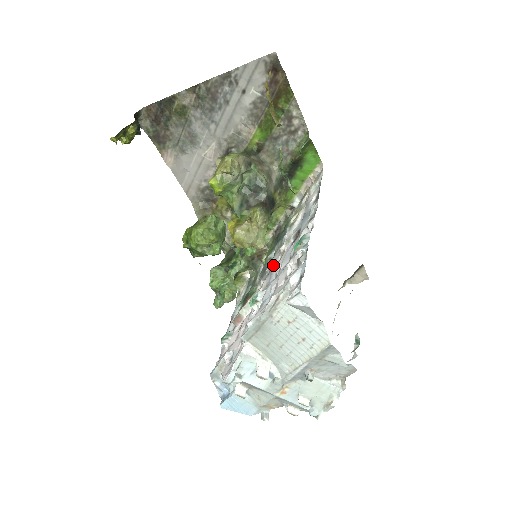
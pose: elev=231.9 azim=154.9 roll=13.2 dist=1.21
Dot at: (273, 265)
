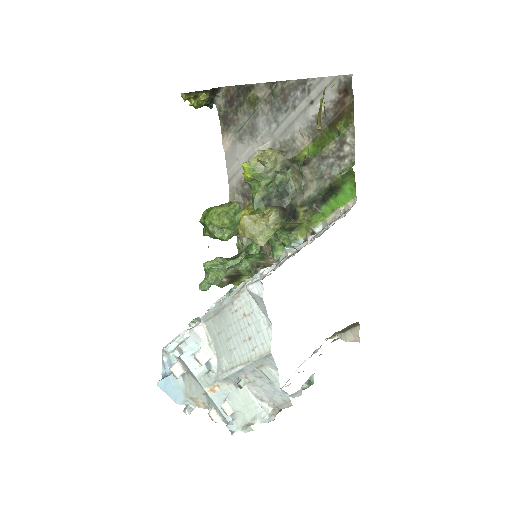
Dot at: occluded
